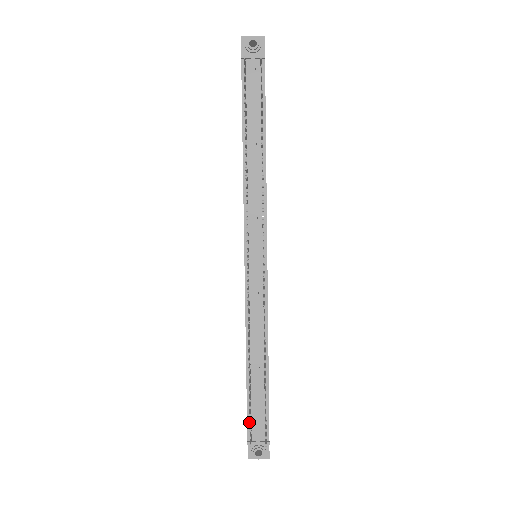
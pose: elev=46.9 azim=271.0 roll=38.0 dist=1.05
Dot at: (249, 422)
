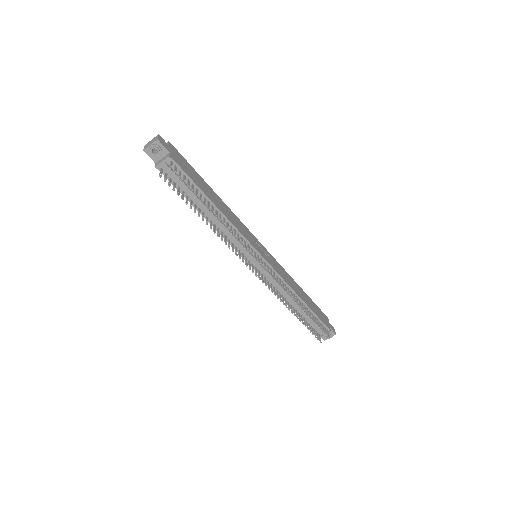
Dot at: occluded
